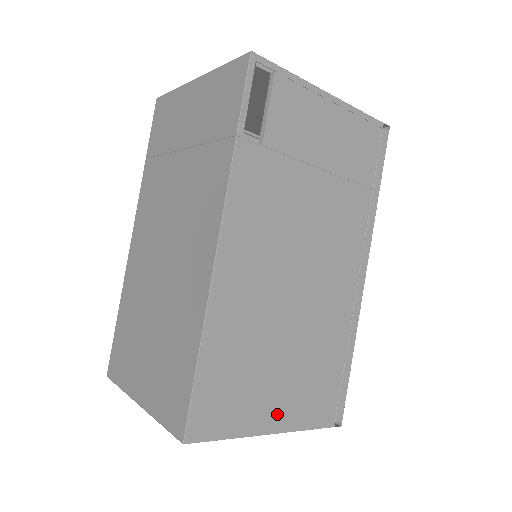
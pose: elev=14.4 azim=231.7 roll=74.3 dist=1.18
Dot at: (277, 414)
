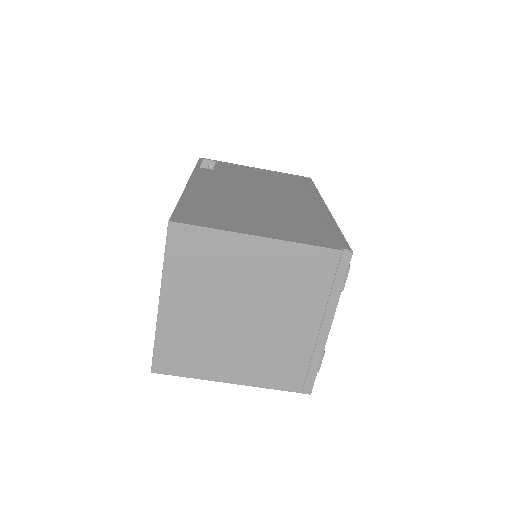
Dot at: (263, 231)
